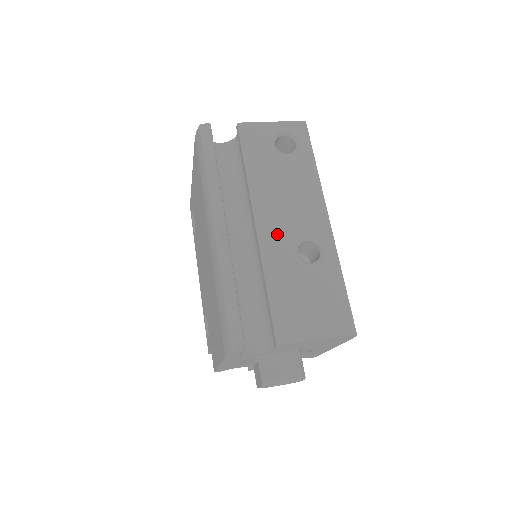
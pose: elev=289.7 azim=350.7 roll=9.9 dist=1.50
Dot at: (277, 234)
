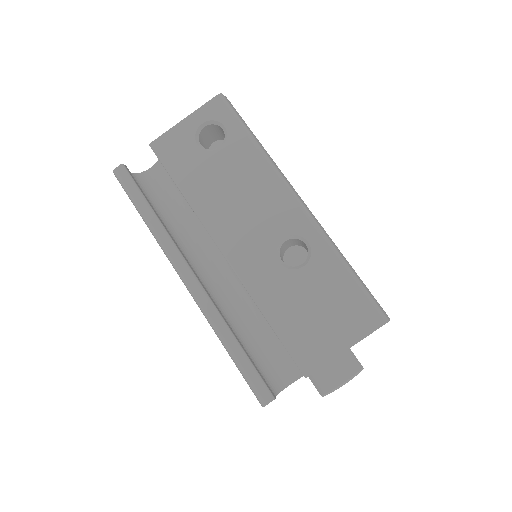
Dot at: (250, 252)
